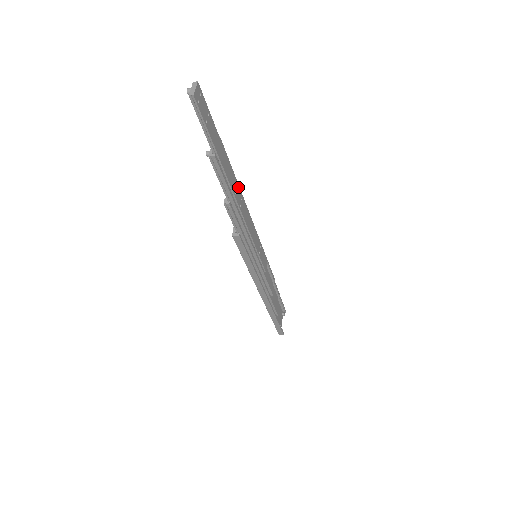
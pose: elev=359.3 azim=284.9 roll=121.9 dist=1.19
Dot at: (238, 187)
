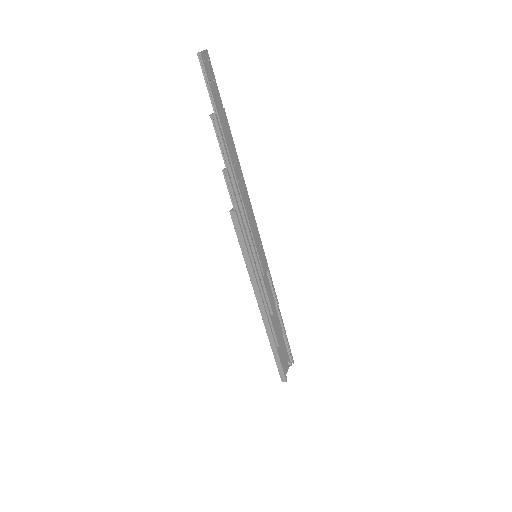
Dot at: (239, 164)
